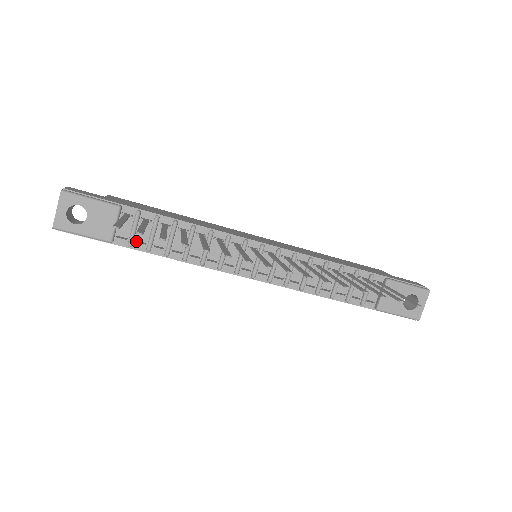
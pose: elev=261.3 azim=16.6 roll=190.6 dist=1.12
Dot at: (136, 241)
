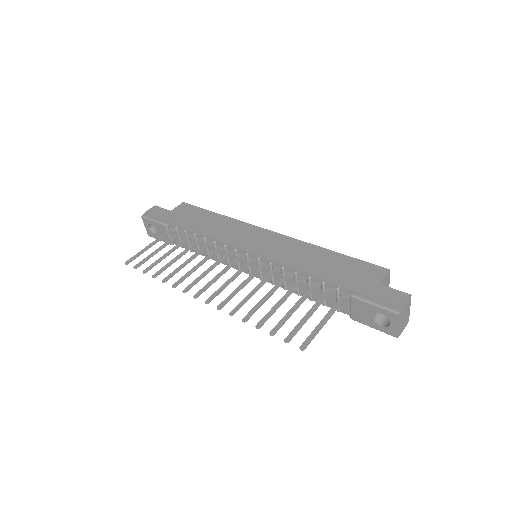
Dot at: occluded
